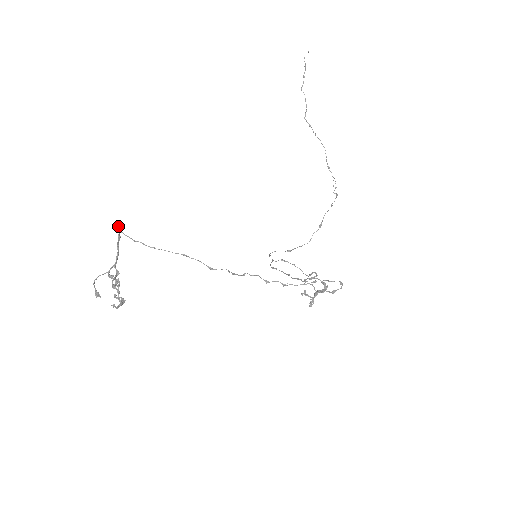
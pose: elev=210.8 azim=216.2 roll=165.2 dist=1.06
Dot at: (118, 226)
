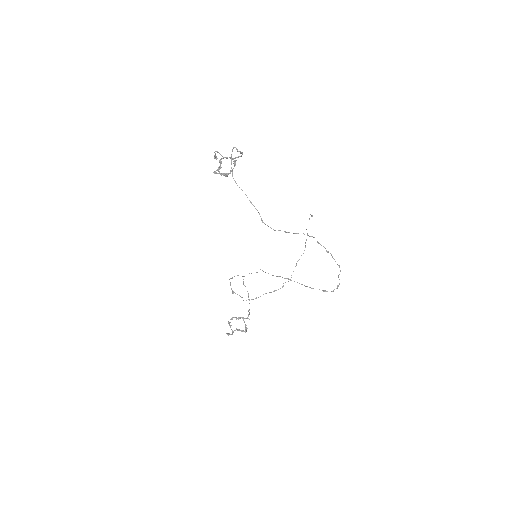
Dot at: occluded
